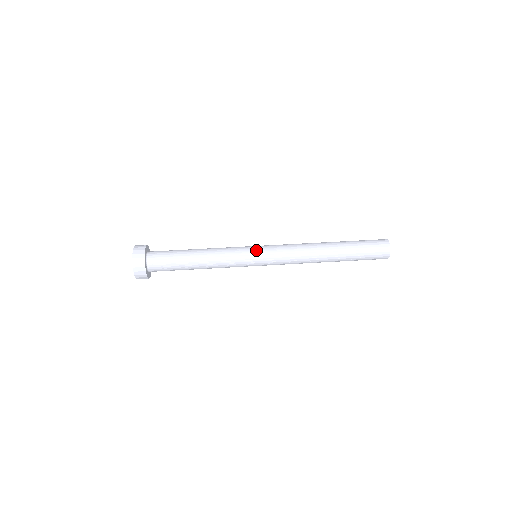
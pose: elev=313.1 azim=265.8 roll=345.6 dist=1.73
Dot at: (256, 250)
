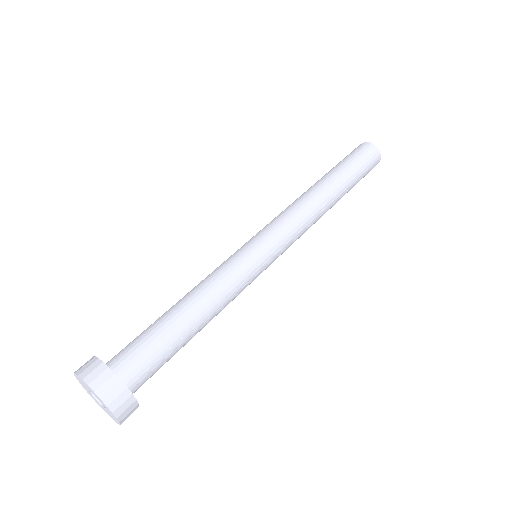
Dot at: (259, 247)
